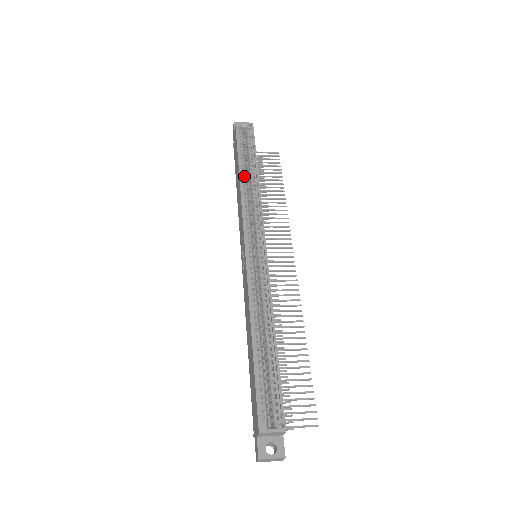
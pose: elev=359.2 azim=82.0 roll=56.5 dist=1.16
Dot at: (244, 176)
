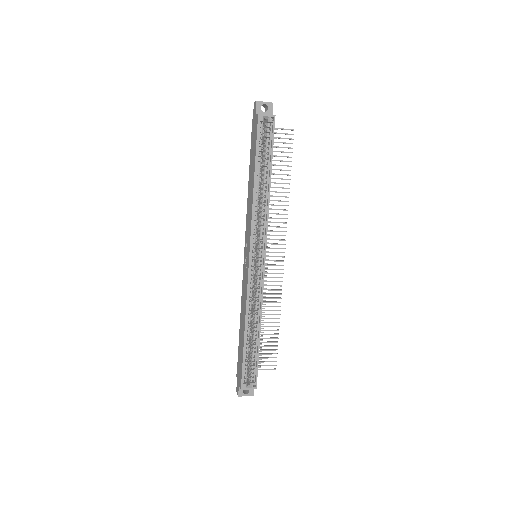
Dot at: (258, 185)
